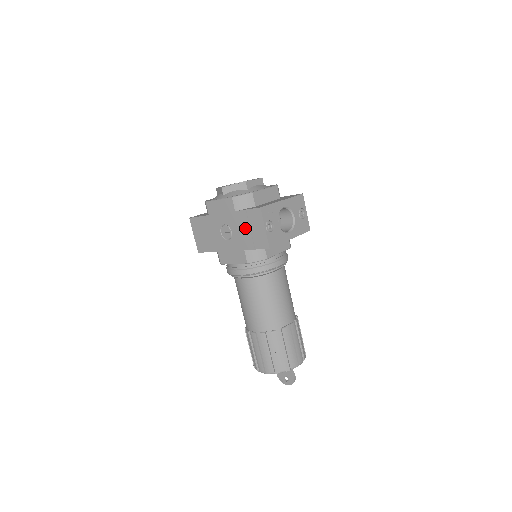
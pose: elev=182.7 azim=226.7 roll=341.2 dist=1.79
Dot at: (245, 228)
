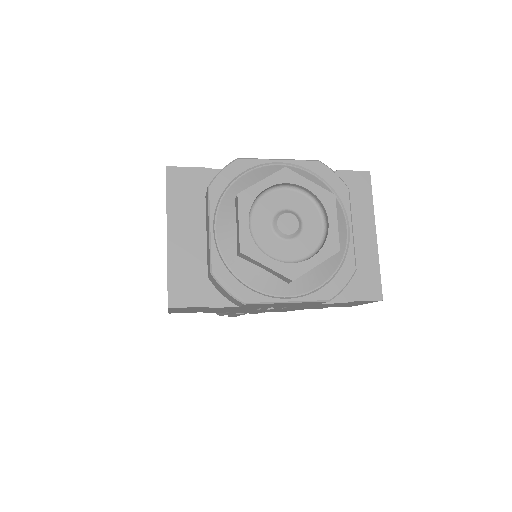
Dot at: occluded
